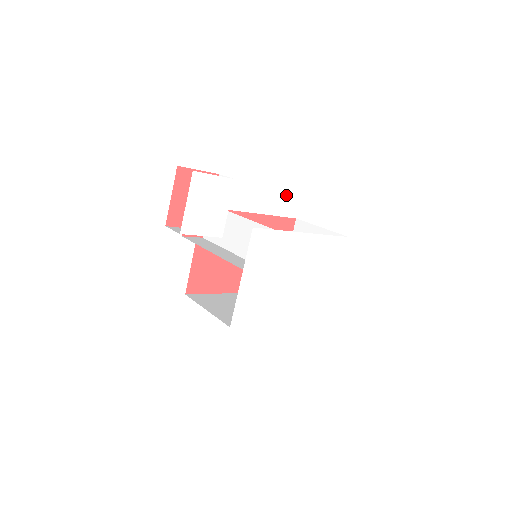
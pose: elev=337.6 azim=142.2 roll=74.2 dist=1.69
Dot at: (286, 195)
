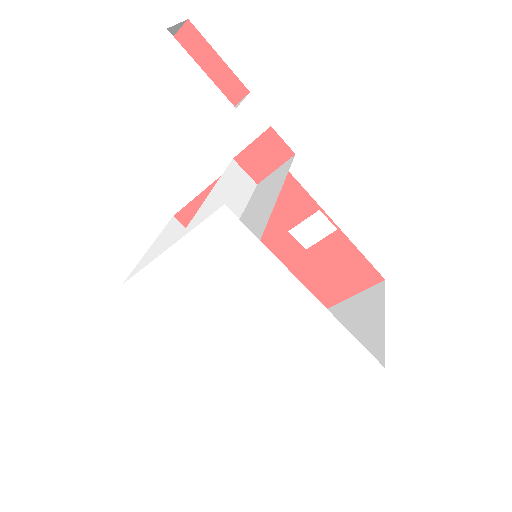
Dot at: (315, 213)
